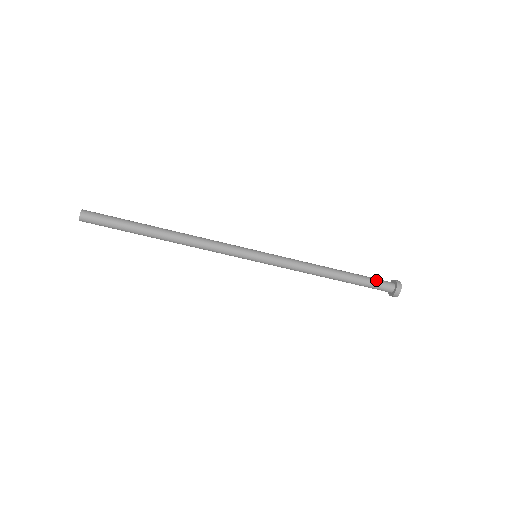
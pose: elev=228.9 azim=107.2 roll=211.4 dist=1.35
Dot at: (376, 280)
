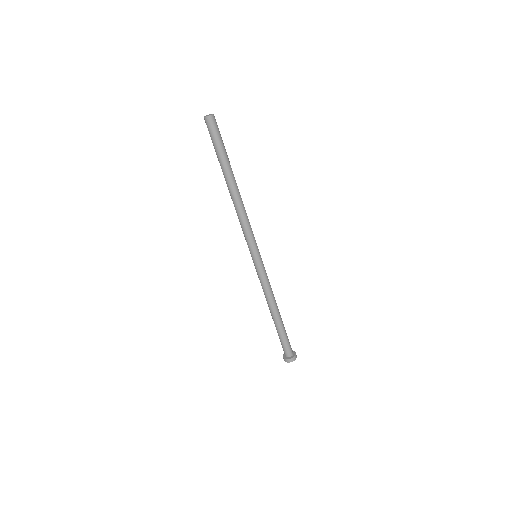
Dot at: (288, 339)
